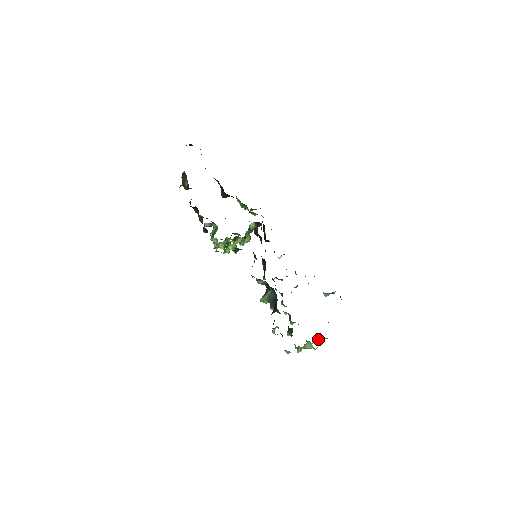
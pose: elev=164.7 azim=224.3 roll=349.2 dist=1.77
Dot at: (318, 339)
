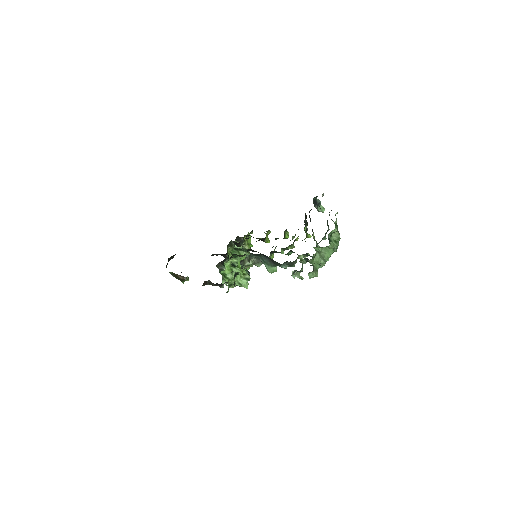
Dot at: (338, 239)
